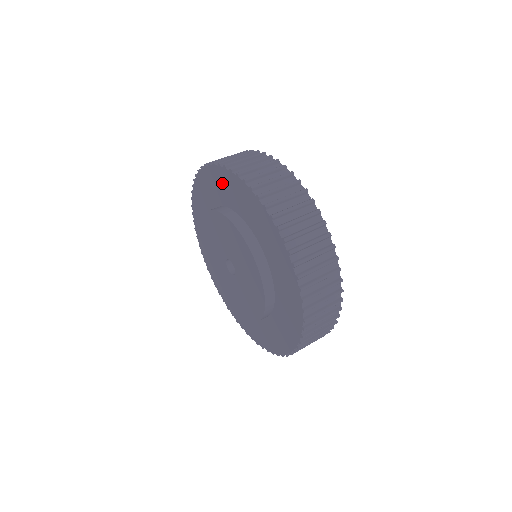
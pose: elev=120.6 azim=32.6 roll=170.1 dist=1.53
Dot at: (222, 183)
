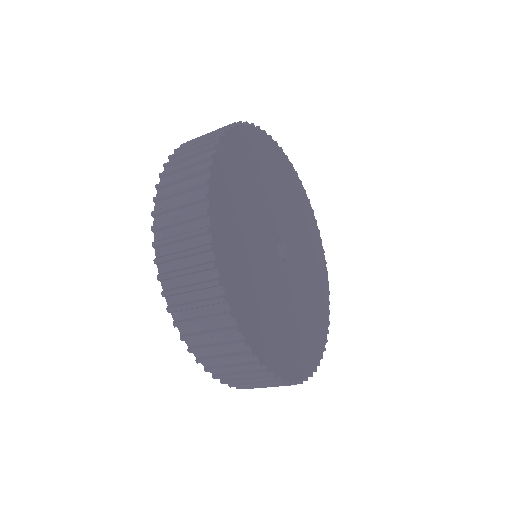
Dot at: occluded
